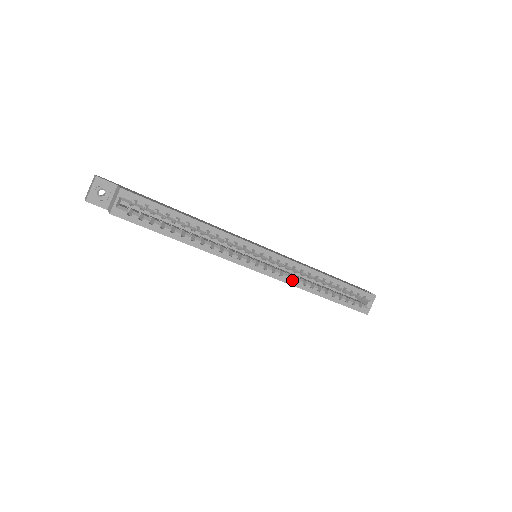
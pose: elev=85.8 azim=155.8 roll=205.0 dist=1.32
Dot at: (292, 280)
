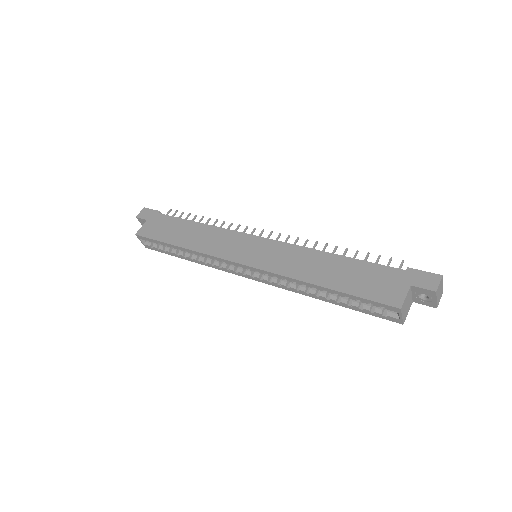
Dot at: (283, 286)
